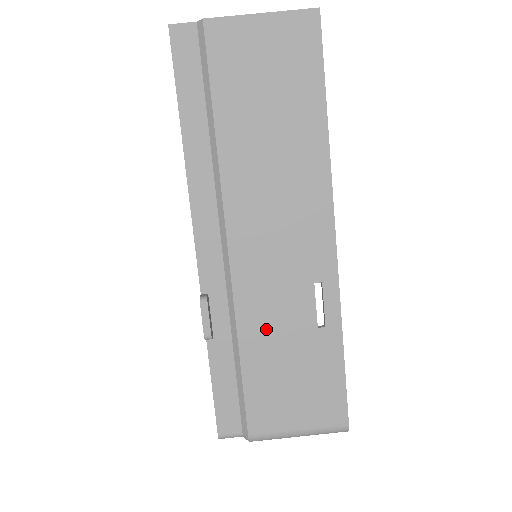
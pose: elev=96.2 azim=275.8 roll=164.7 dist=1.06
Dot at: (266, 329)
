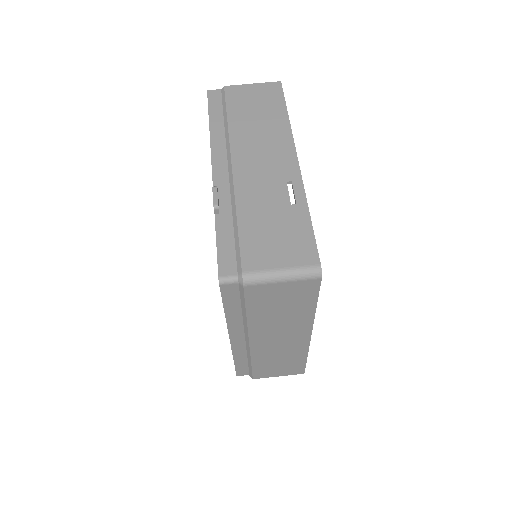
Dot at: (256, 206)
